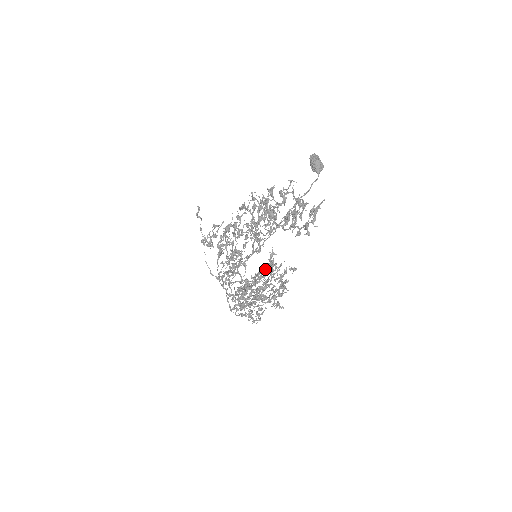
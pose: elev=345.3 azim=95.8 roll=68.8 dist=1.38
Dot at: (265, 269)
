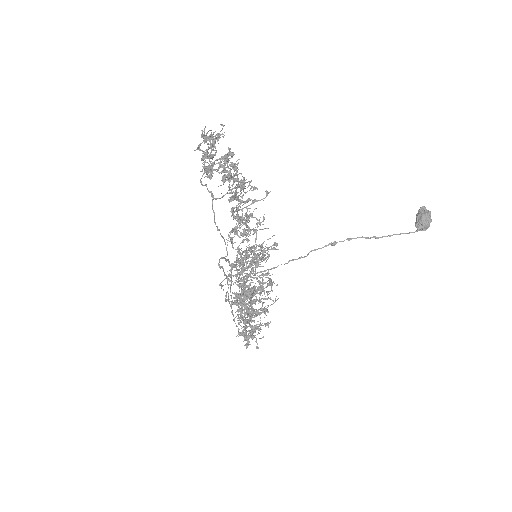
Dot at: occluded
